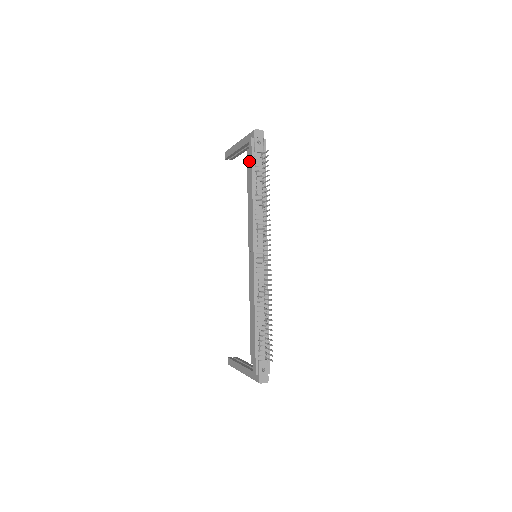
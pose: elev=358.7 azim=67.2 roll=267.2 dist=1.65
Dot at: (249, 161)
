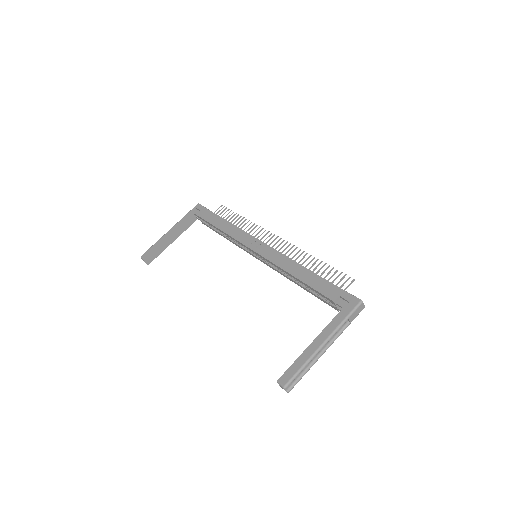
Dot at: (206, 214)
